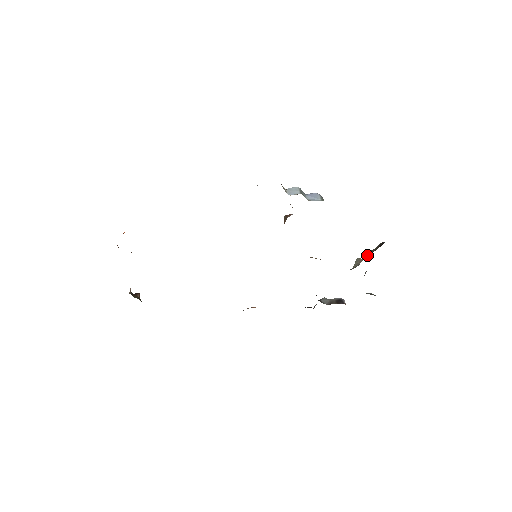
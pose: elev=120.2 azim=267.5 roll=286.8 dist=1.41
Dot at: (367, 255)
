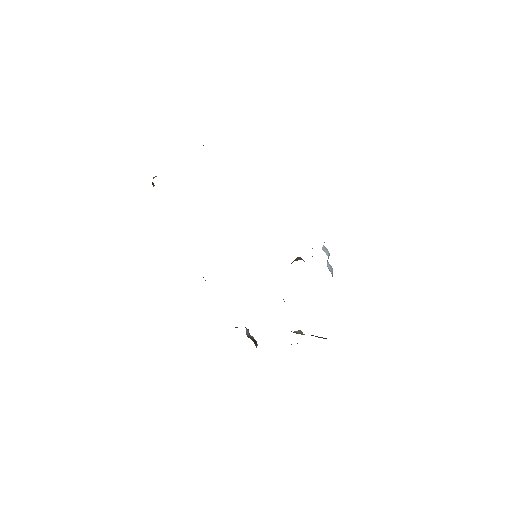
Dot at: occluded
